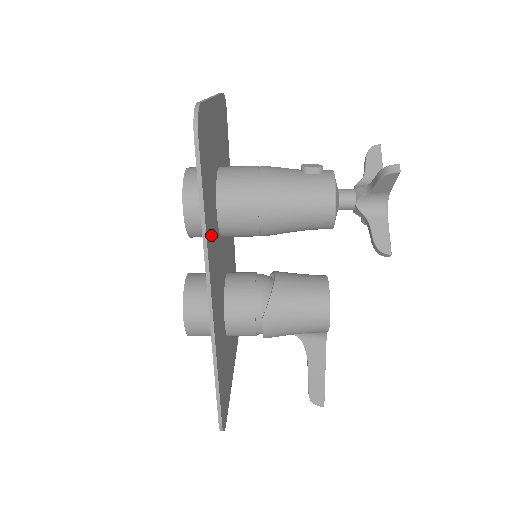
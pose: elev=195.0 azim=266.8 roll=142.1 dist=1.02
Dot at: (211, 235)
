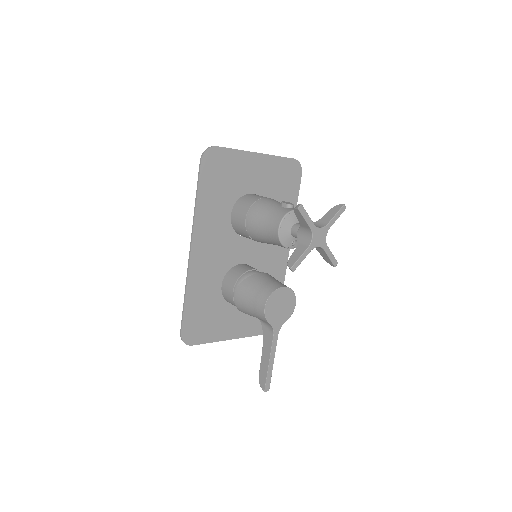
Dot at: (209, 218)
